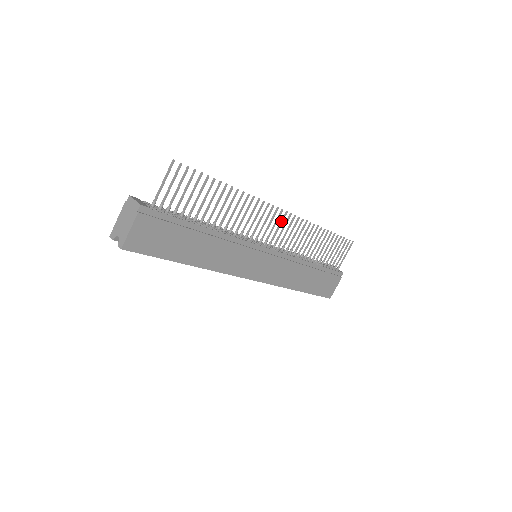
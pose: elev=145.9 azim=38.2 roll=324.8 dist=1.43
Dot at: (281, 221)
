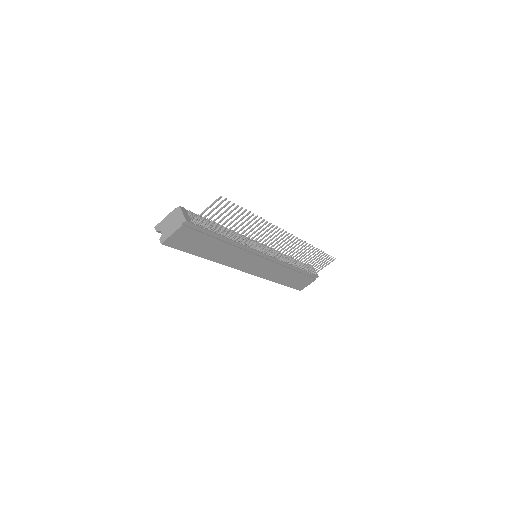
Dot at: (285, 240)
